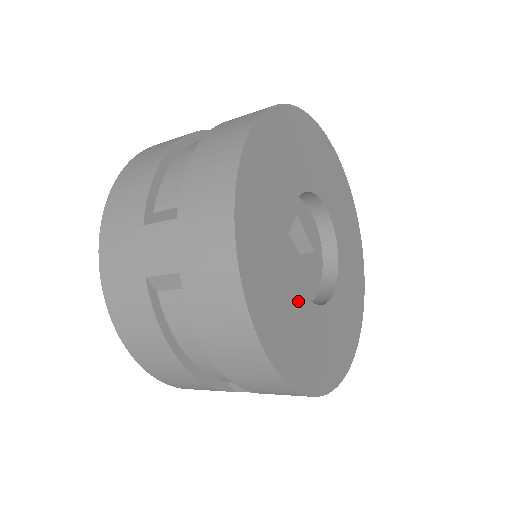
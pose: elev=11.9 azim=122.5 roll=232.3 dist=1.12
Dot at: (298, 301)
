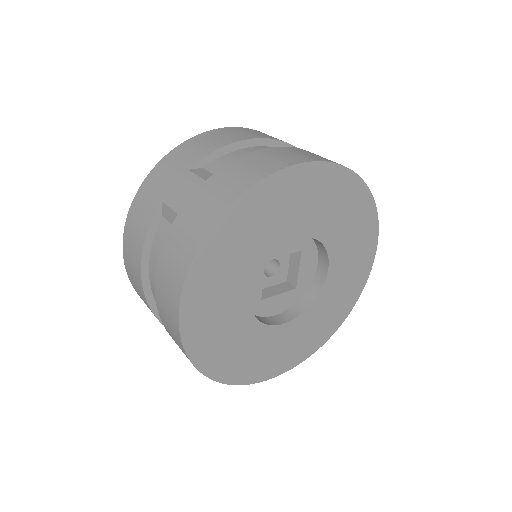
Dot at: (240, 300)
